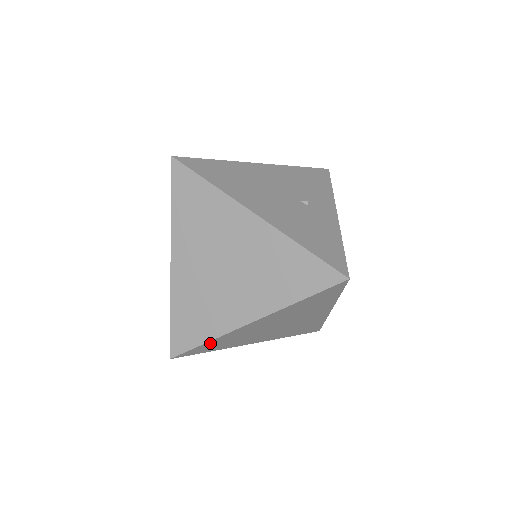
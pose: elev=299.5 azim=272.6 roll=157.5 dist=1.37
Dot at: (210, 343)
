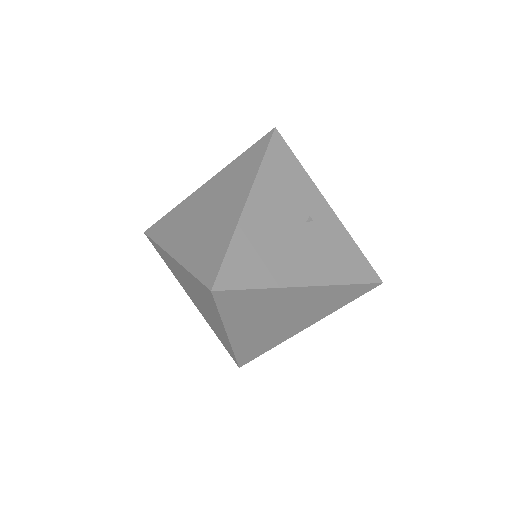
Dot at: occluded
